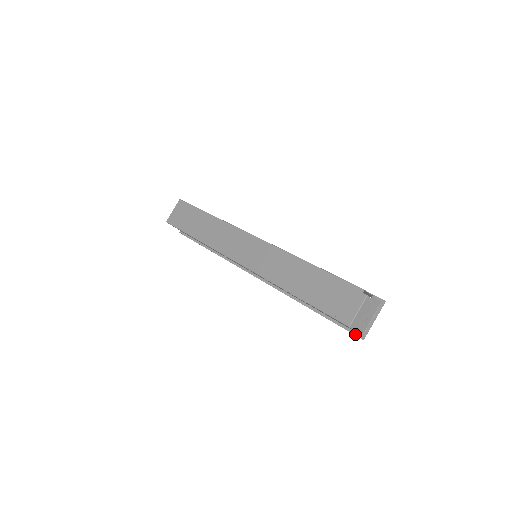
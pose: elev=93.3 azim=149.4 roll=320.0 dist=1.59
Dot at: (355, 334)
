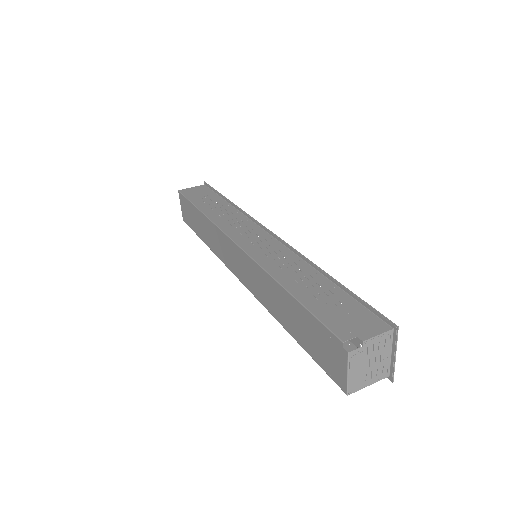
Dot at: occluded
